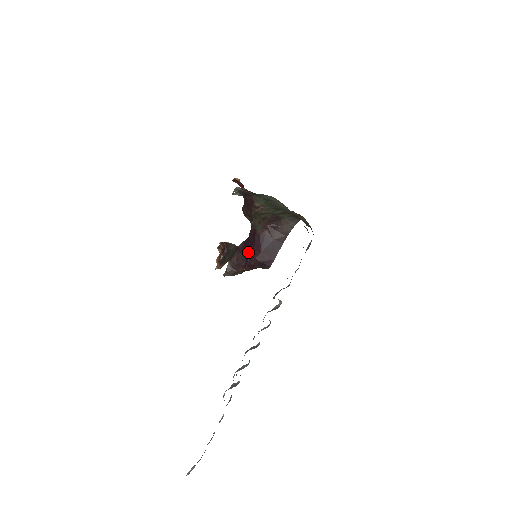
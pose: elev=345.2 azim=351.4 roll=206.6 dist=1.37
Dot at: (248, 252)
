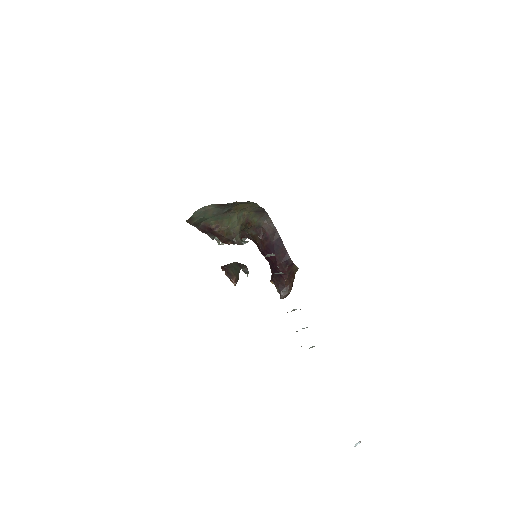
Dot at: (274, 267)
